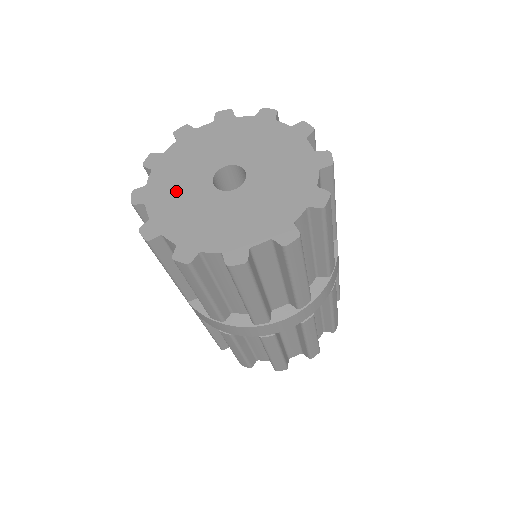
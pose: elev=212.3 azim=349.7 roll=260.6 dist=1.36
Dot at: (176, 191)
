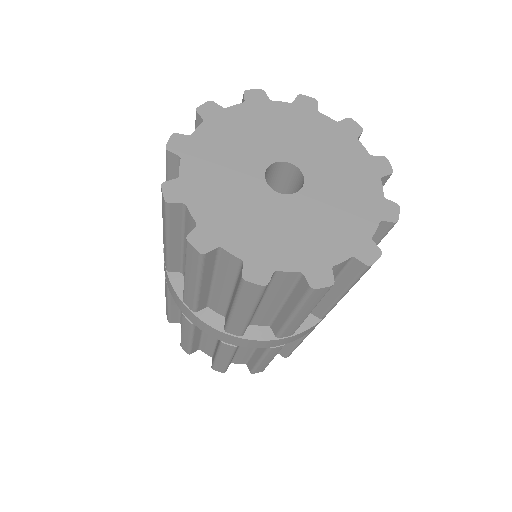
Dot at: (242, 215)
